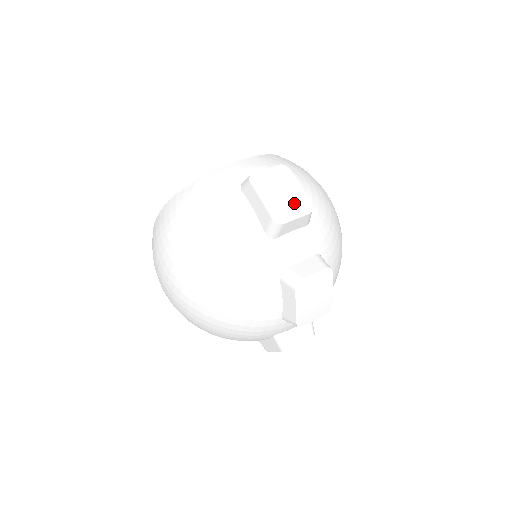
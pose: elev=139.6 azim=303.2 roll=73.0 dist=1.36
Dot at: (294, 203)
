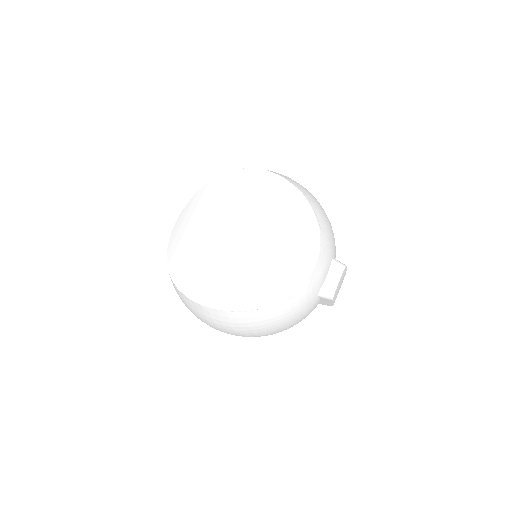
Dot at: occluded
